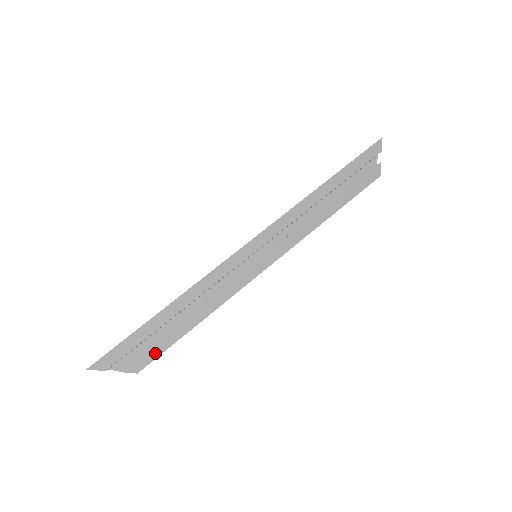
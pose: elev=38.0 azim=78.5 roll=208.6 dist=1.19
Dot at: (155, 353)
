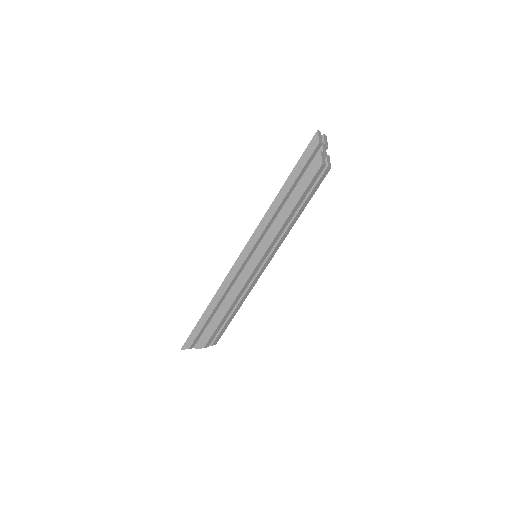
Dot at: (209, 335)
